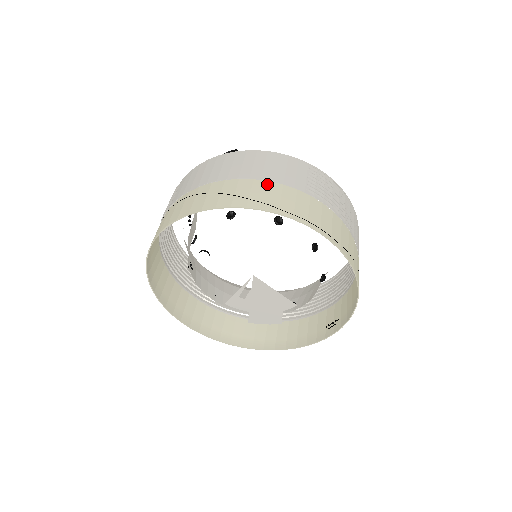
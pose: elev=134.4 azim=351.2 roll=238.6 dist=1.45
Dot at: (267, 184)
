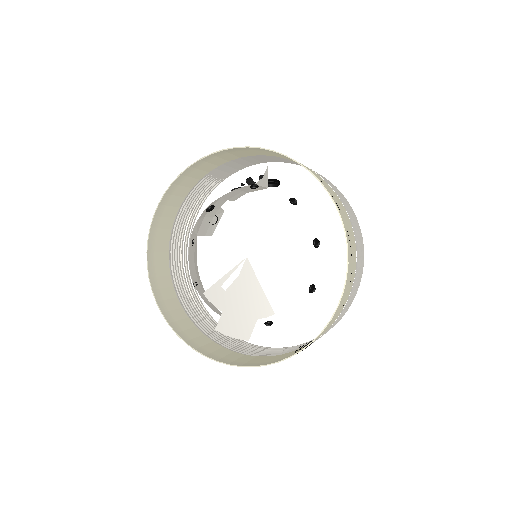
Dot at: occluded
